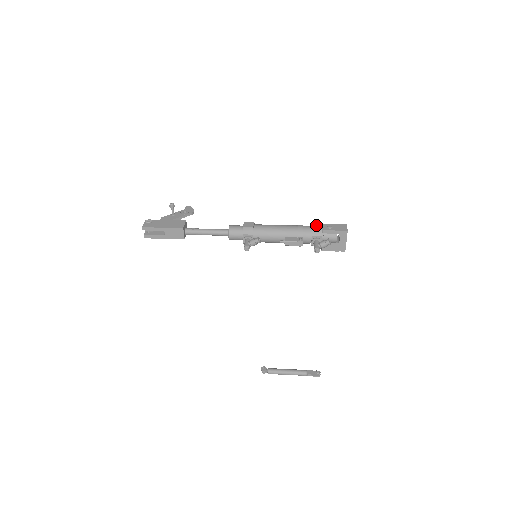
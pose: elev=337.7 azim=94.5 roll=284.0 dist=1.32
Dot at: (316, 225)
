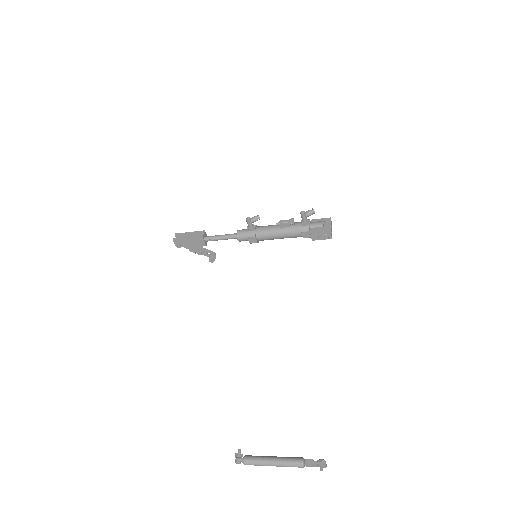
Dot at: occluded
